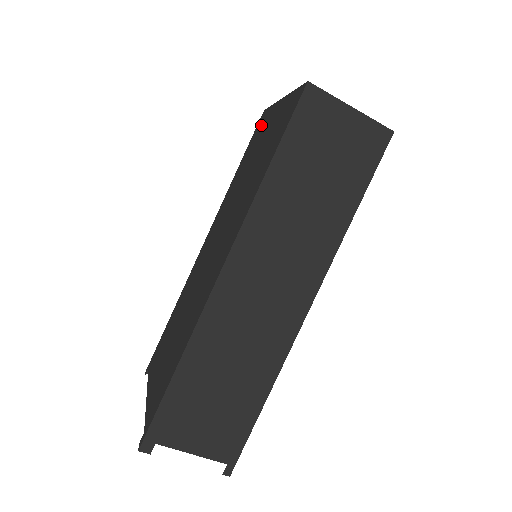
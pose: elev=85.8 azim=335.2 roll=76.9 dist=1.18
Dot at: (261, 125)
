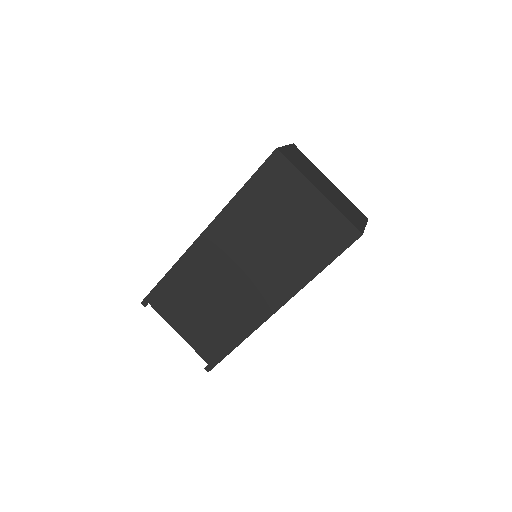
Dot at: (281, 177)
